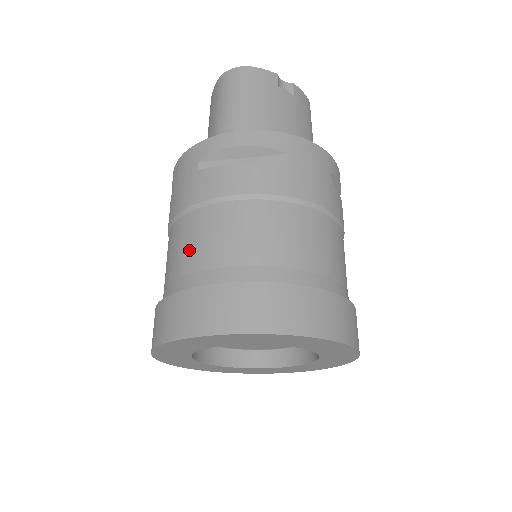
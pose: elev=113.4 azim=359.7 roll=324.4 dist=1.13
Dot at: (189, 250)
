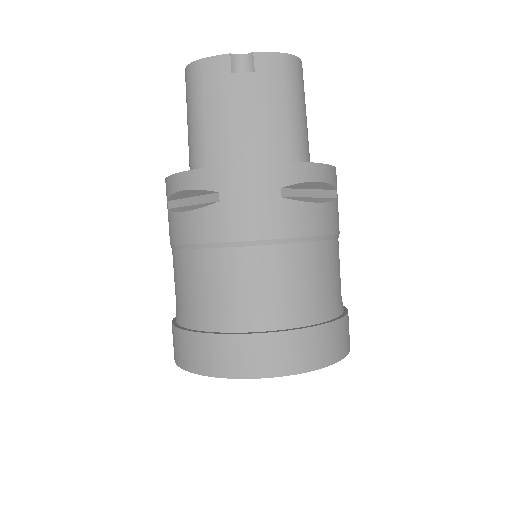
Dot at: occluded
